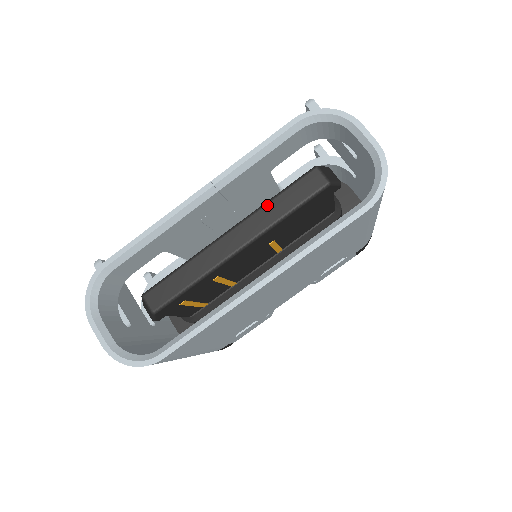
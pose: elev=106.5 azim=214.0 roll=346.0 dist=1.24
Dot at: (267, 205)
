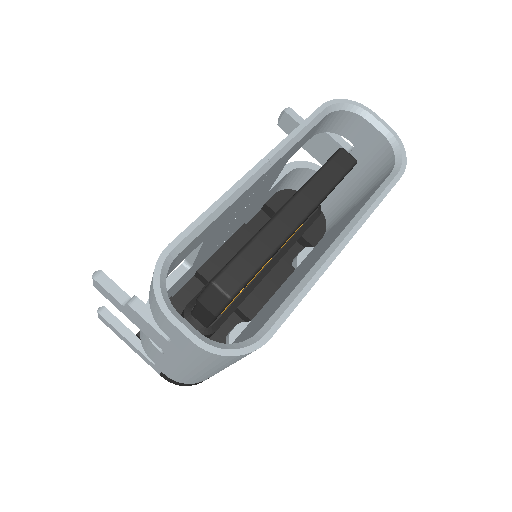
Dot at: (313, 180)
